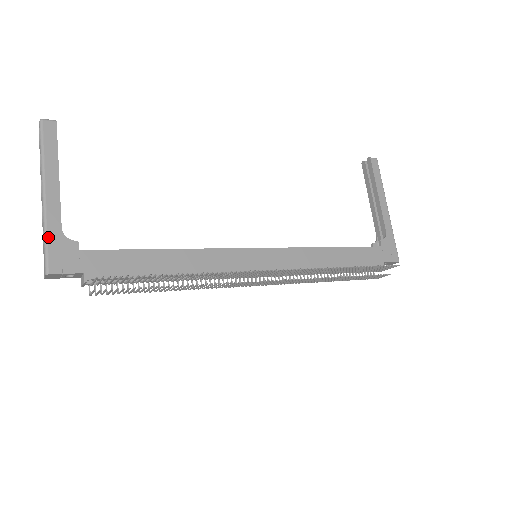
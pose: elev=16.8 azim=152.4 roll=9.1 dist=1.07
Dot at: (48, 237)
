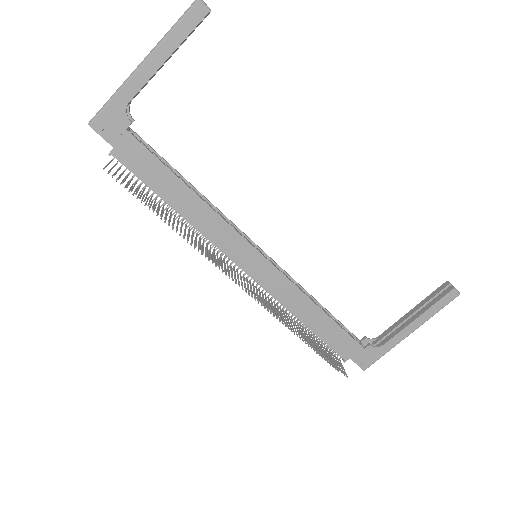
Dot at: (113, 100)
